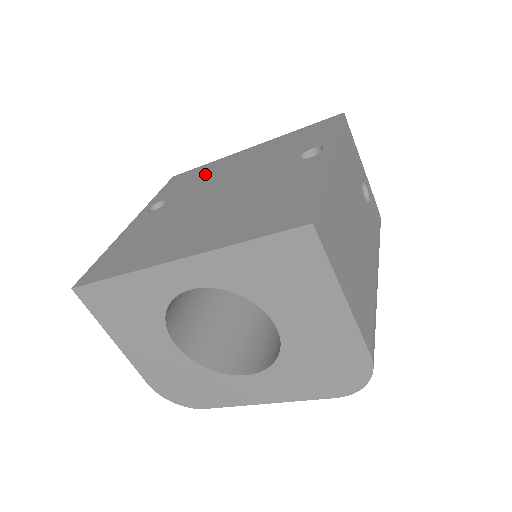
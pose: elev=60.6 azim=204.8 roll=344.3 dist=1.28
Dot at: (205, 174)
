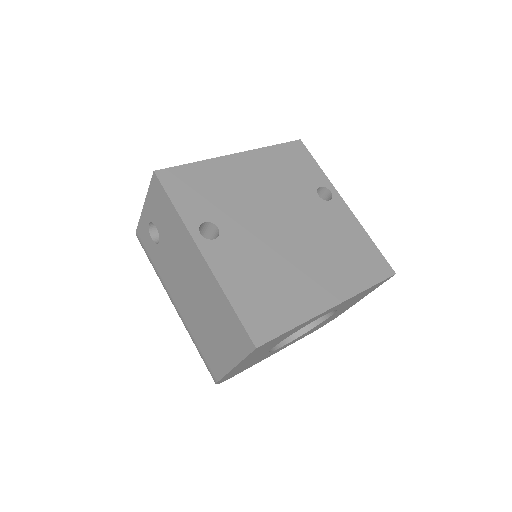
Dot at: (220, 186)
